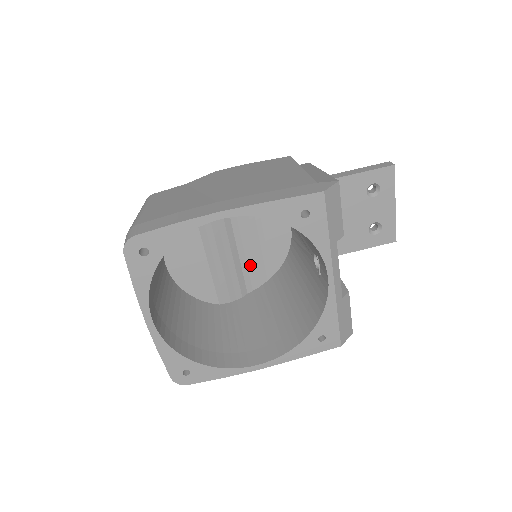
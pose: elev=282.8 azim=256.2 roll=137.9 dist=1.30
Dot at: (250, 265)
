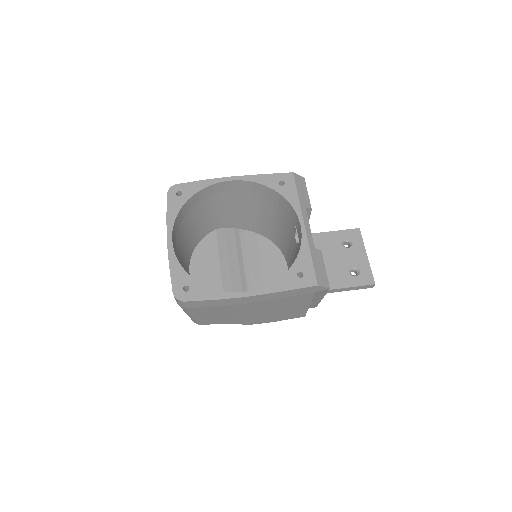
Dot at: occluded
